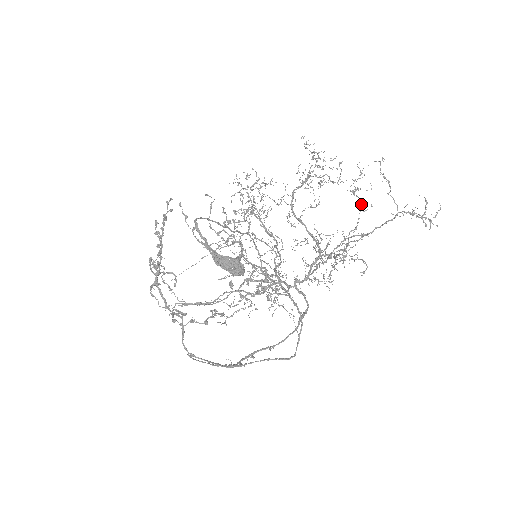
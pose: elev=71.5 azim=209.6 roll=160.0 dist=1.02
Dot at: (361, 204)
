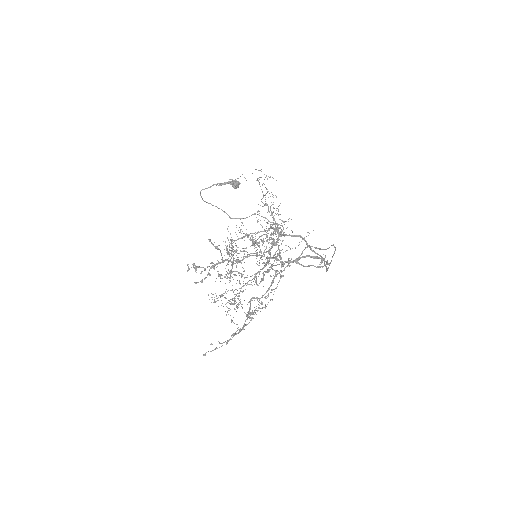
Dot at: (261, 236)
